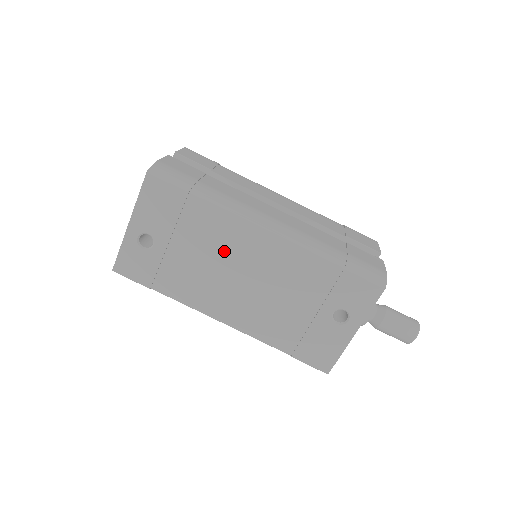
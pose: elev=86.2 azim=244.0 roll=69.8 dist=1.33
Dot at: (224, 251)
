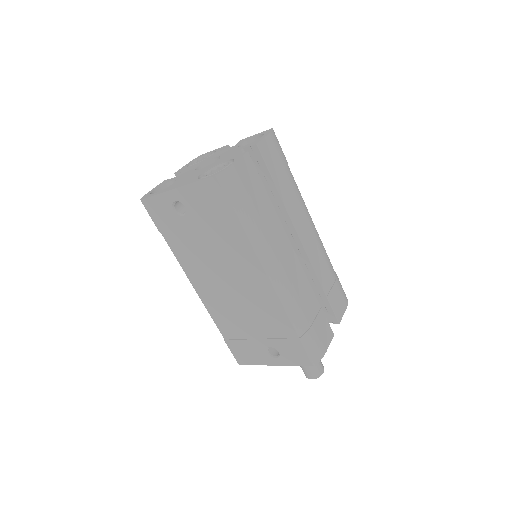
Dot at: (231, 262)
